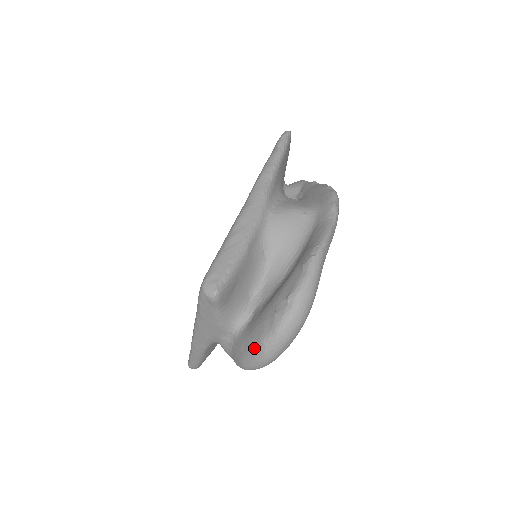
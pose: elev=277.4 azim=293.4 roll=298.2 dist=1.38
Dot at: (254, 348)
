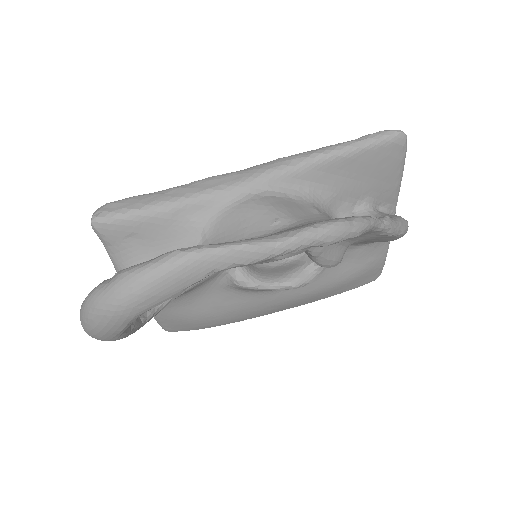
Dot at: occluded
